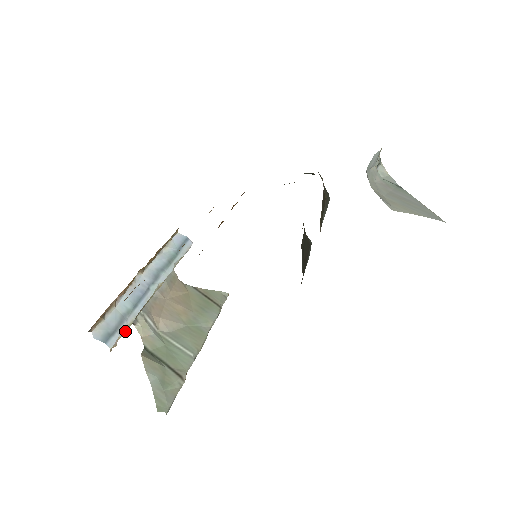
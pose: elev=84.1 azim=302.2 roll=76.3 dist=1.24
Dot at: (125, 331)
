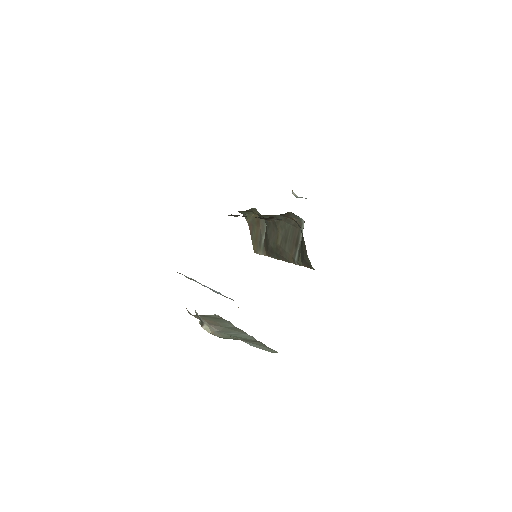
Dot at: occluded
